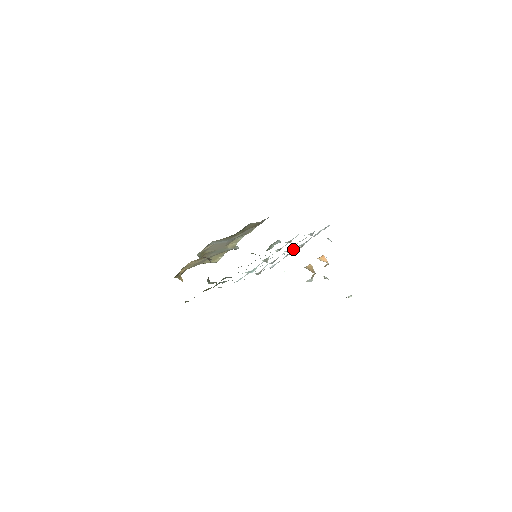
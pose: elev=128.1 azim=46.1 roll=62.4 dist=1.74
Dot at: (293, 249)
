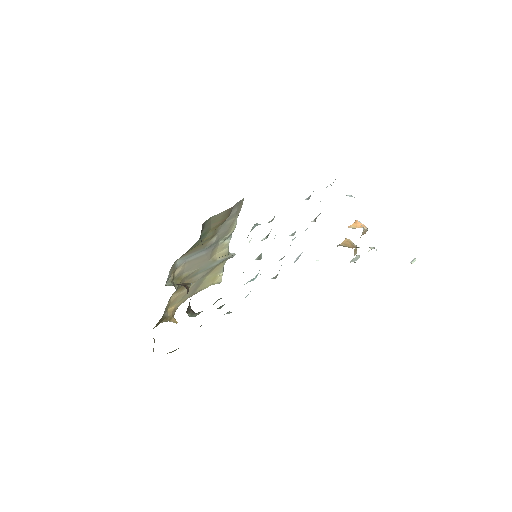
Dot at: (307, 228)
